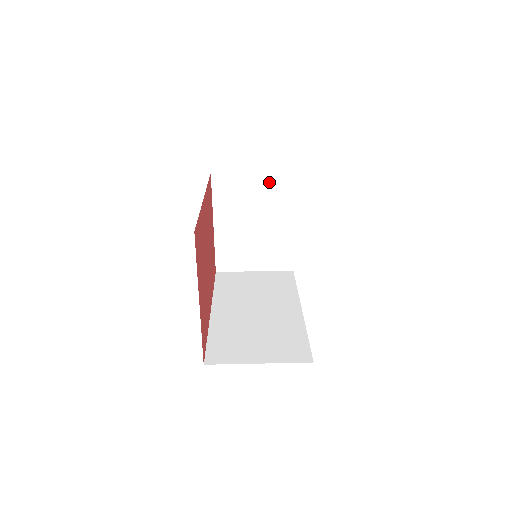
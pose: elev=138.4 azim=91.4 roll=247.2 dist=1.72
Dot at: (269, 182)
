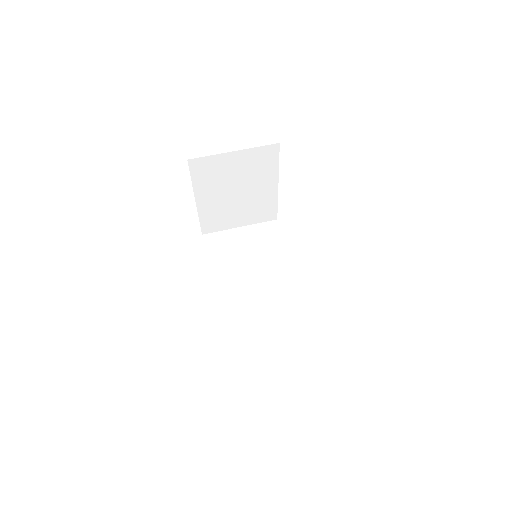
Dot at: (251, 157)
